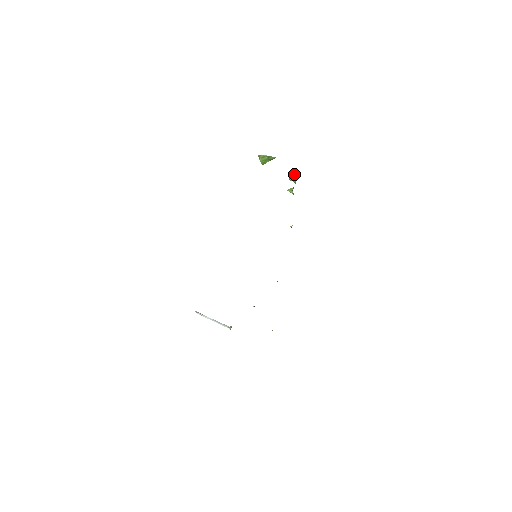
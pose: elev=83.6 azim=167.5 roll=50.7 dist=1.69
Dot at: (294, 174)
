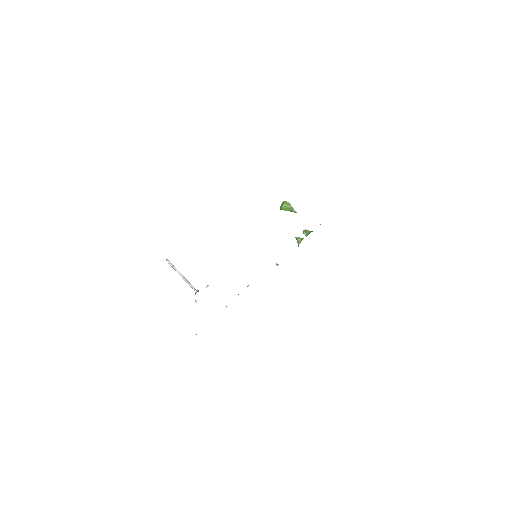
Dot at: occluded
